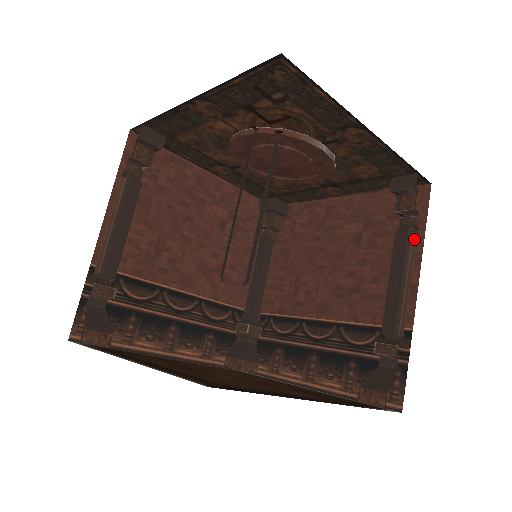
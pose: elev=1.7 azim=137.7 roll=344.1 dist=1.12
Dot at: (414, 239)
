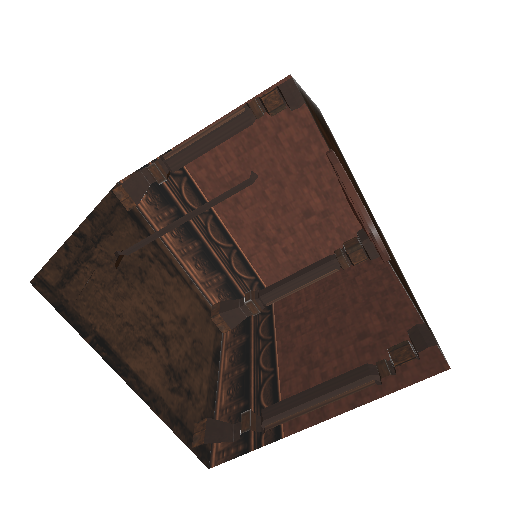
Dot at: (366, 386)
